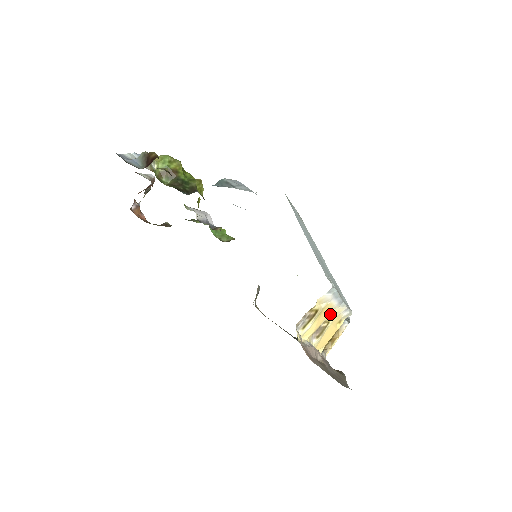
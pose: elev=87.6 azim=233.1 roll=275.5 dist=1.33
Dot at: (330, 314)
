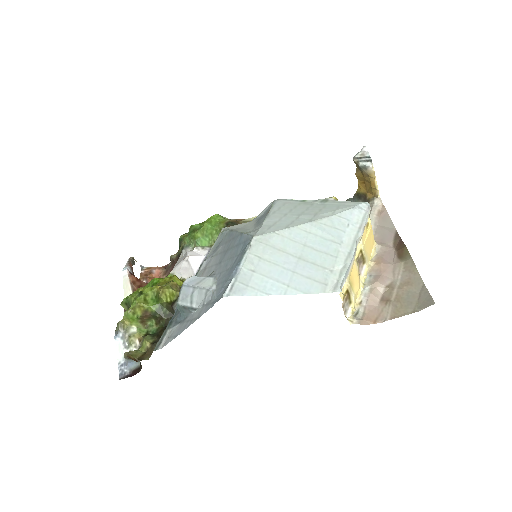
Dot at: occluded
